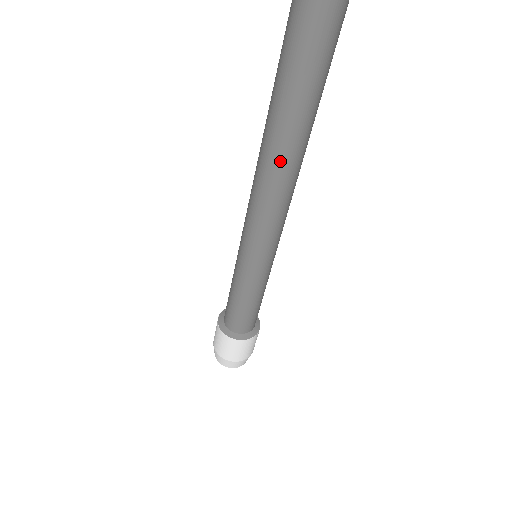
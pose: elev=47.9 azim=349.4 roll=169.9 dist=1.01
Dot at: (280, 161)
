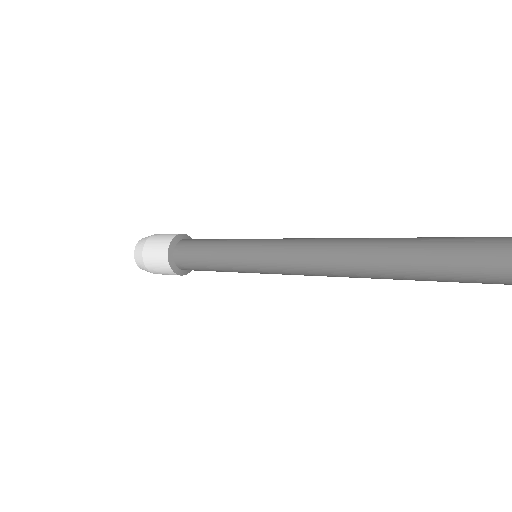
Dot at: occluded
